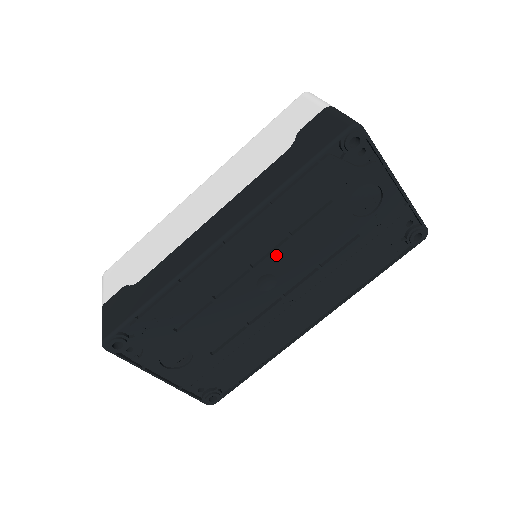
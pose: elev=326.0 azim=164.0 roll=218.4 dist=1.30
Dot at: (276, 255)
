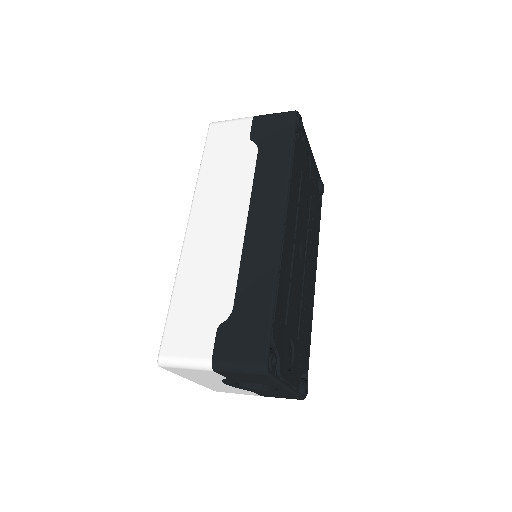
Dot at: (298, 224)
